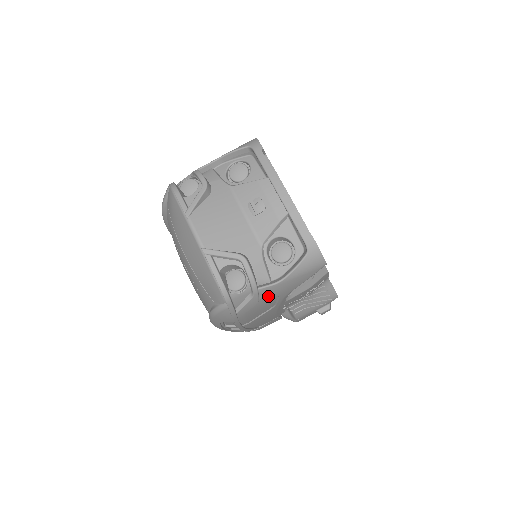
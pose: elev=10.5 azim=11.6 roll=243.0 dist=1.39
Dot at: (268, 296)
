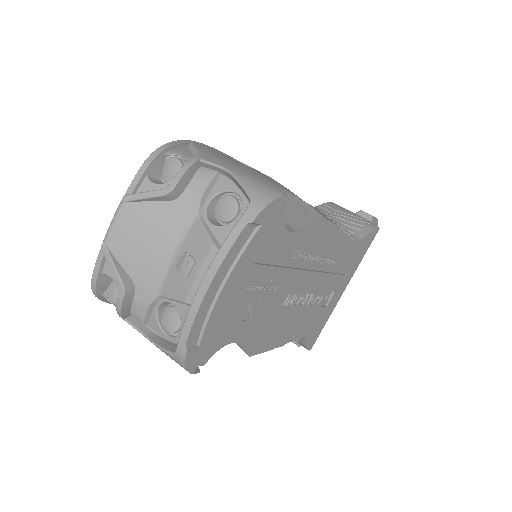
Dot at: occluded
